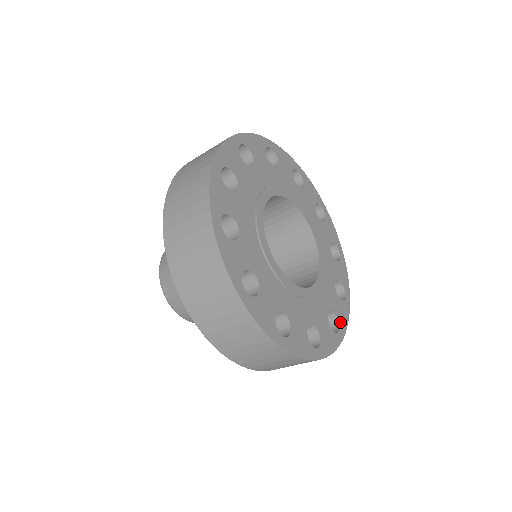
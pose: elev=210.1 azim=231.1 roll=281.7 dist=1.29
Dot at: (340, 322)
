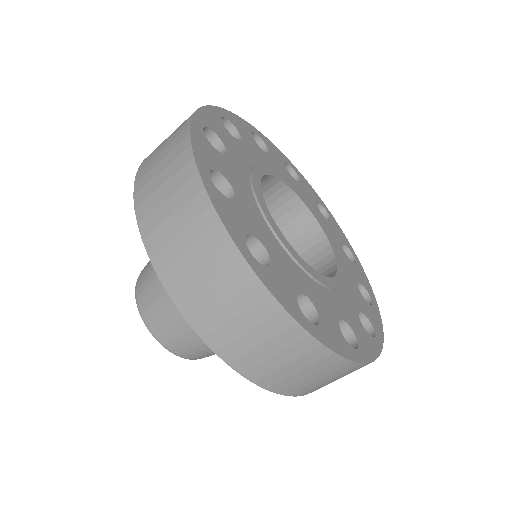
Dot at: (374, 327)
